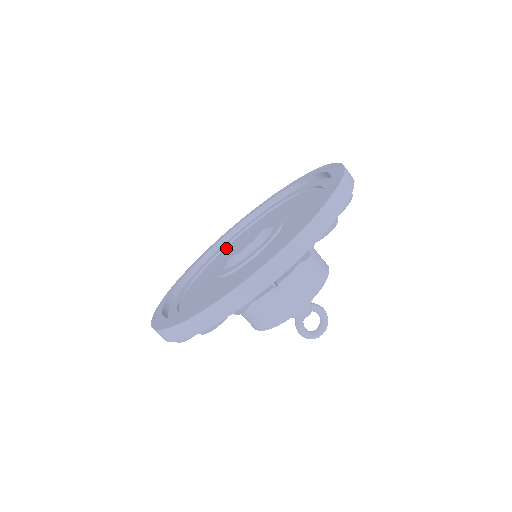
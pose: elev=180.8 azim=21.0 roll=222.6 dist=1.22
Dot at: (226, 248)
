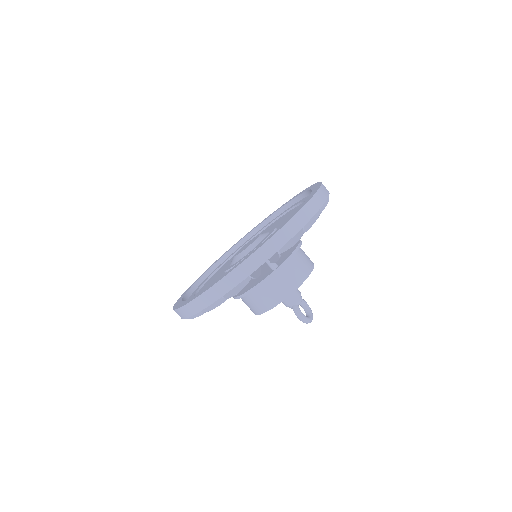
Dot at: (206, 283)
